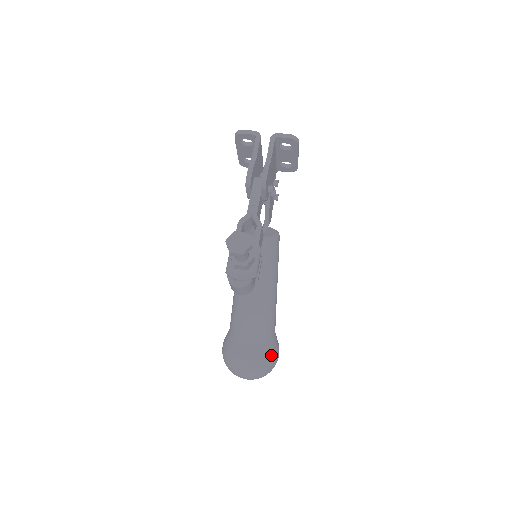
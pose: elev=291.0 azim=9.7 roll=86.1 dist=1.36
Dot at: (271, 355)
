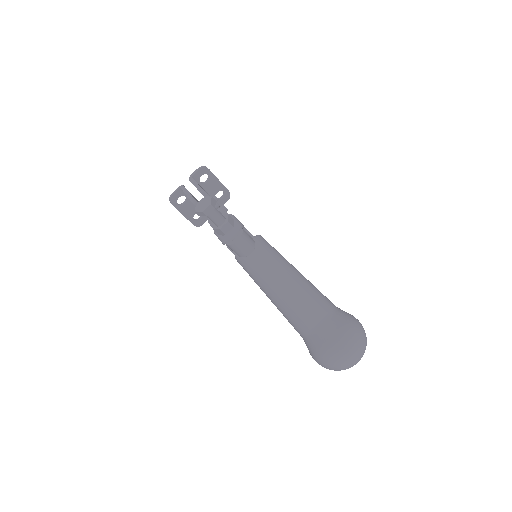
Dot at: (348, 319)
